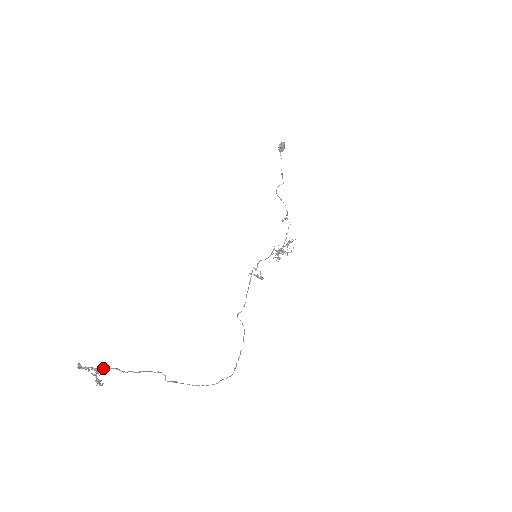
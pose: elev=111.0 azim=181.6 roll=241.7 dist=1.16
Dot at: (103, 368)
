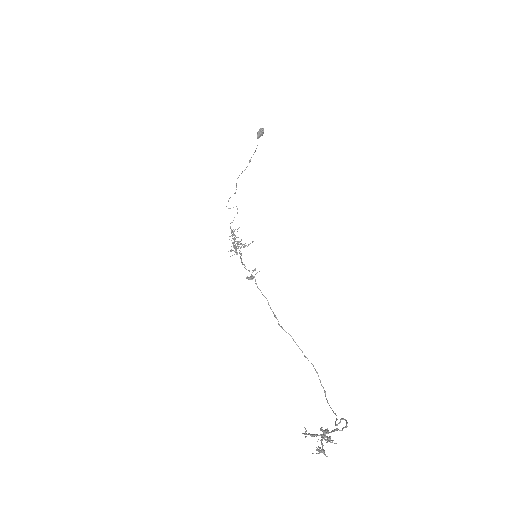
Dot at: occluded
